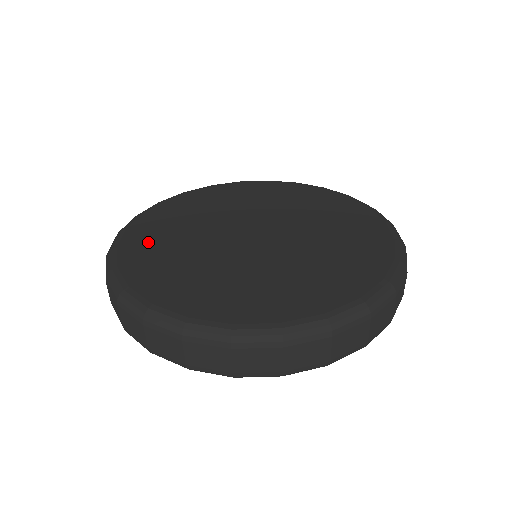
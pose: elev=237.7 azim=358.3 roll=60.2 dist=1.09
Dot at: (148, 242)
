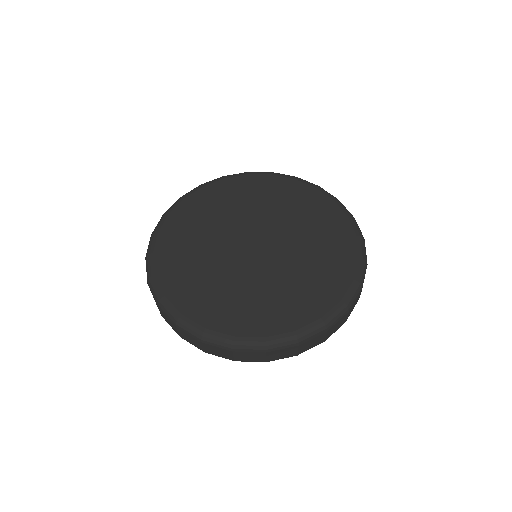
Dot at: (188, 218)
